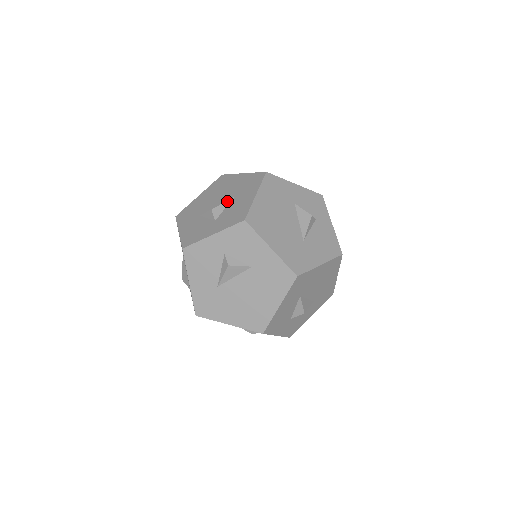
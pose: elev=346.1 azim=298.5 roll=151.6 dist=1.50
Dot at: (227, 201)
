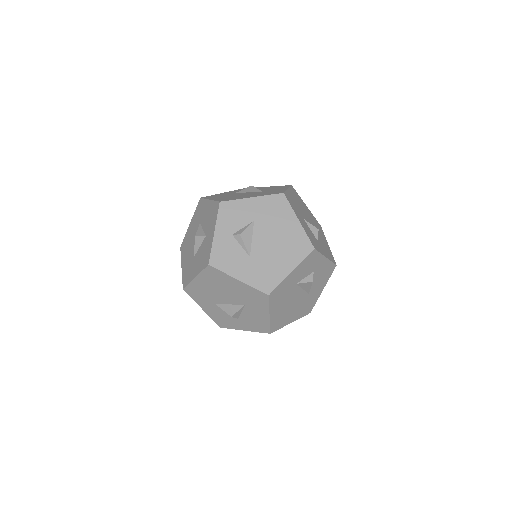
Dot at: (241, 309)
